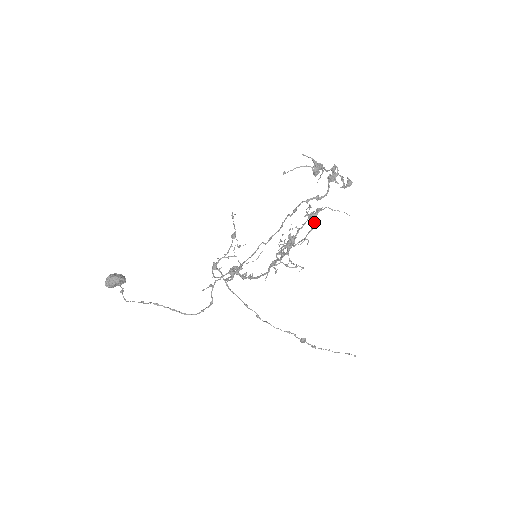
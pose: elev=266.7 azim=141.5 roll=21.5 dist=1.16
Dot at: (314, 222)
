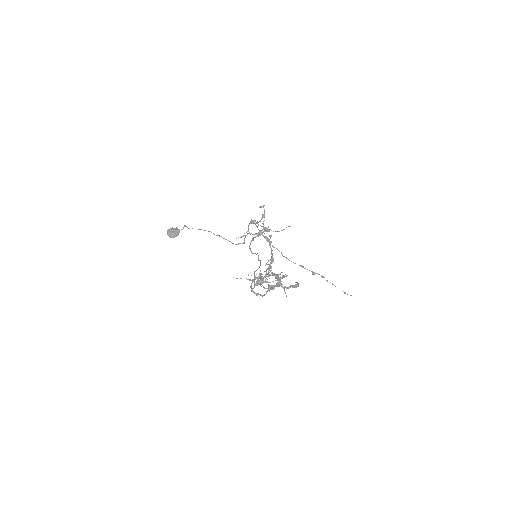
Dot at: (268, 288)
